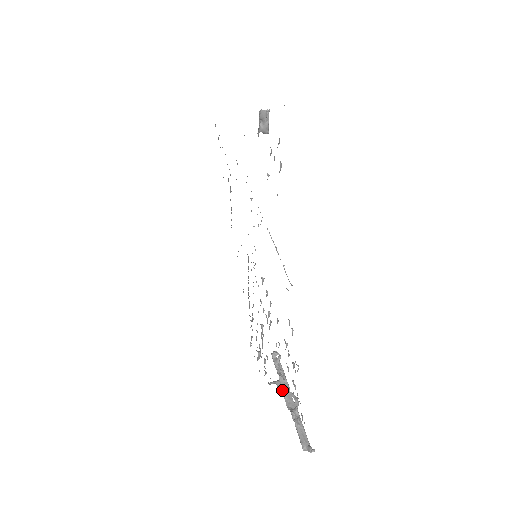
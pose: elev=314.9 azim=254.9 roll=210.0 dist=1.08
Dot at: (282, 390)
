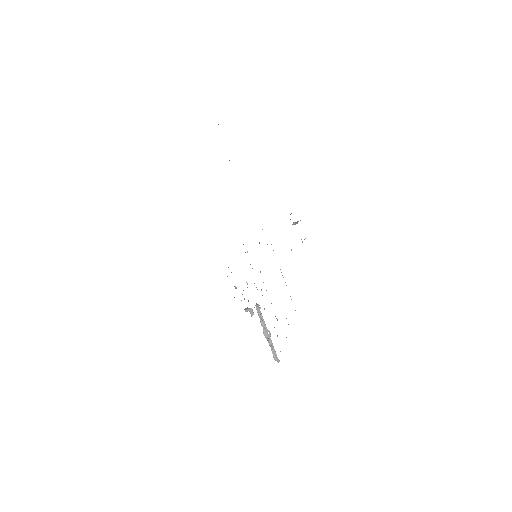
Dot at: occluded
